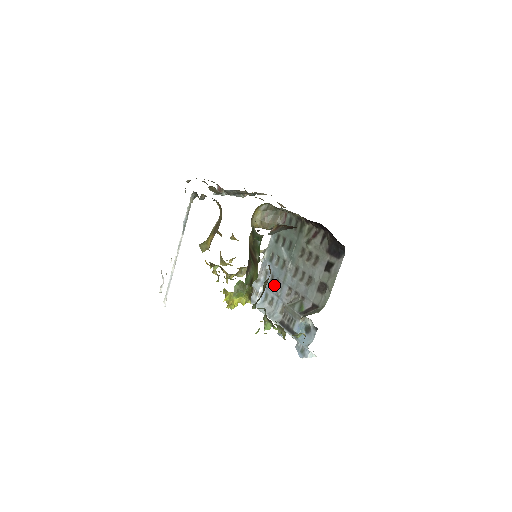
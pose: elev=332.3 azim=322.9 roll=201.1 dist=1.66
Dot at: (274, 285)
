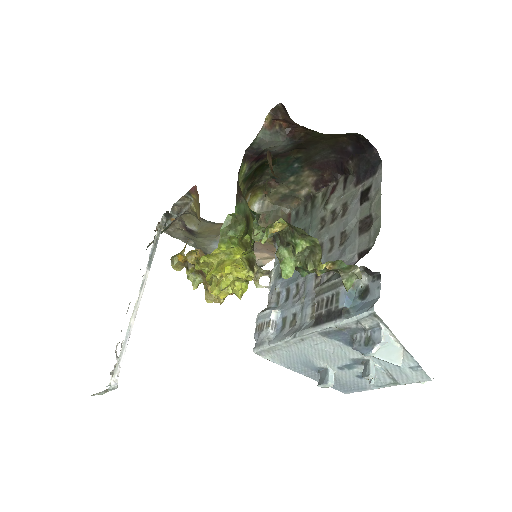
Dot at: (292, 296)
